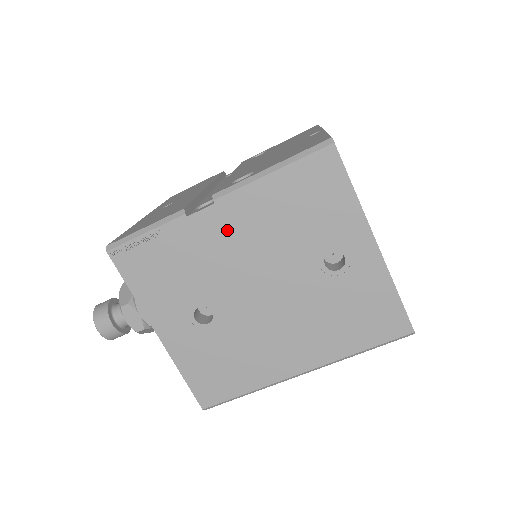
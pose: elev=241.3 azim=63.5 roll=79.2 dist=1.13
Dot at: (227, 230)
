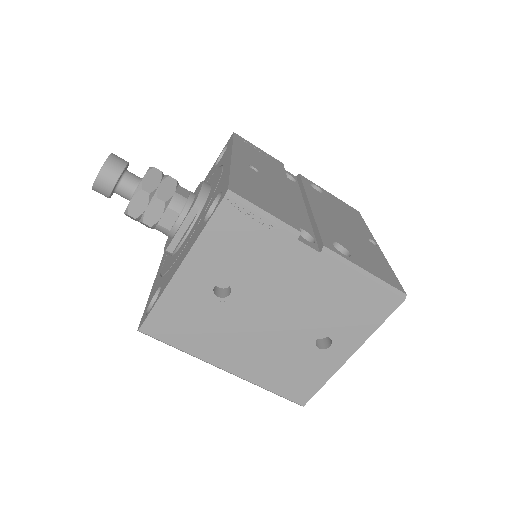
Dot at: (304, 271)
